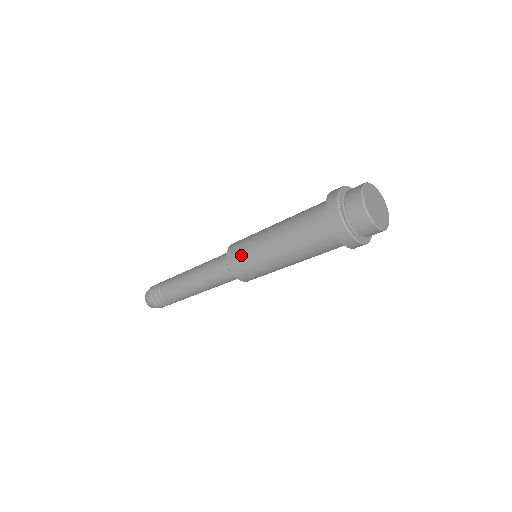
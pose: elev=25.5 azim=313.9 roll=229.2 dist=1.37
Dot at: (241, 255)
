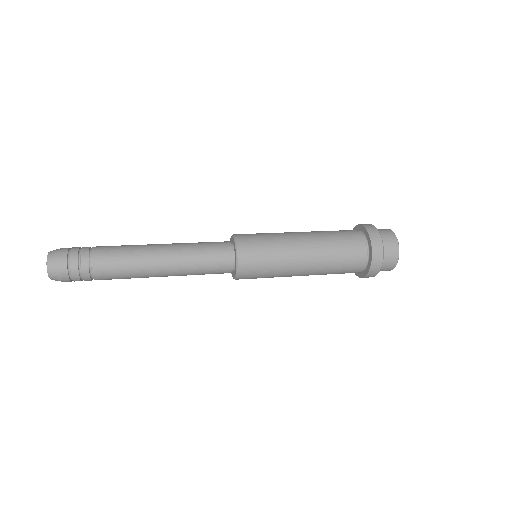
Dot at: (259, 276)
